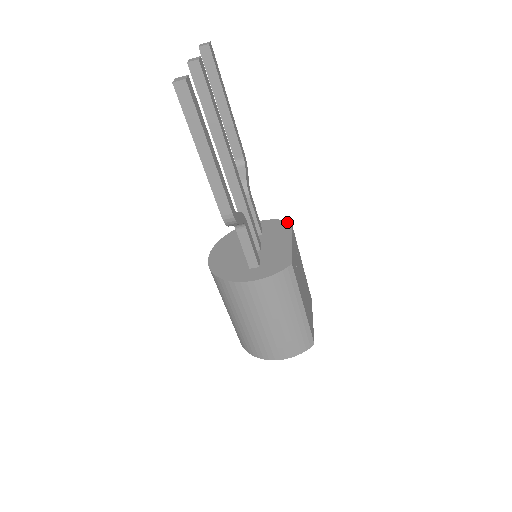
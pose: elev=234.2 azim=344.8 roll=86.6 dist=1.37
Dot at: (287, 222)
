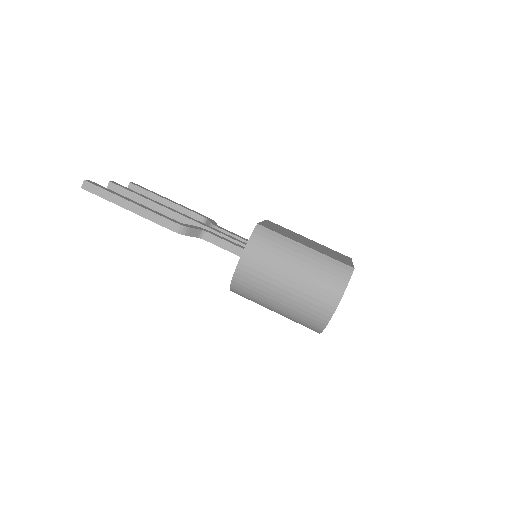
Dot at: occluded
